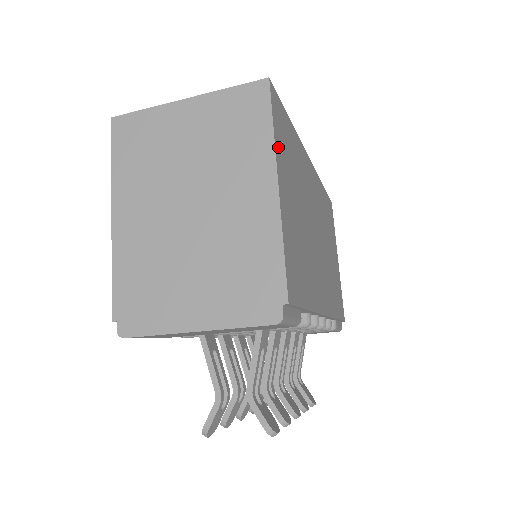
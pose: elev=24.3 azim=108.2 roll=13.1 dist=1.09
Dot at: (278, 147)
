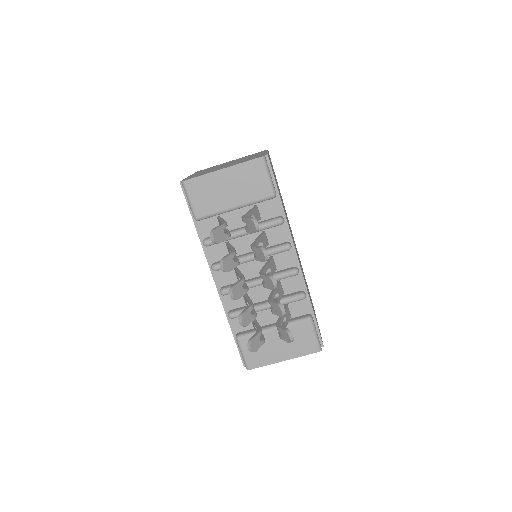
Dot at: occluded
